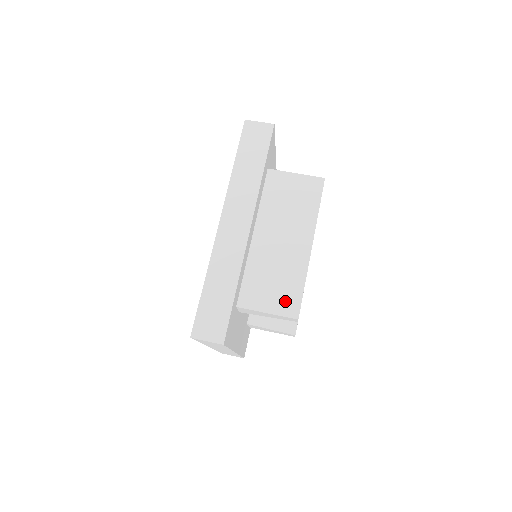
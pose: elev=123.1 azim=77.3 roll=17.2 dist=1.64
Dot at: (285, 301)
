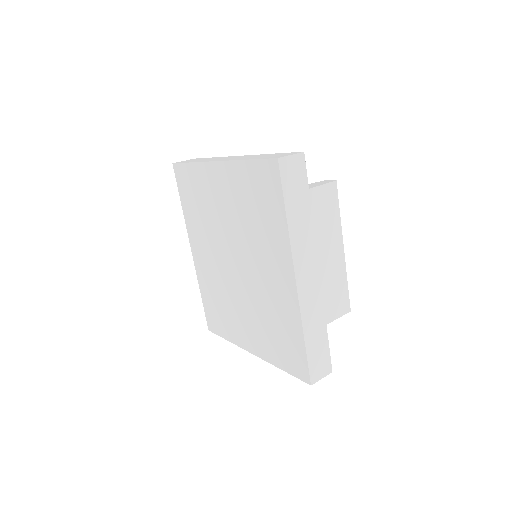
Dot at: (340, 304)
